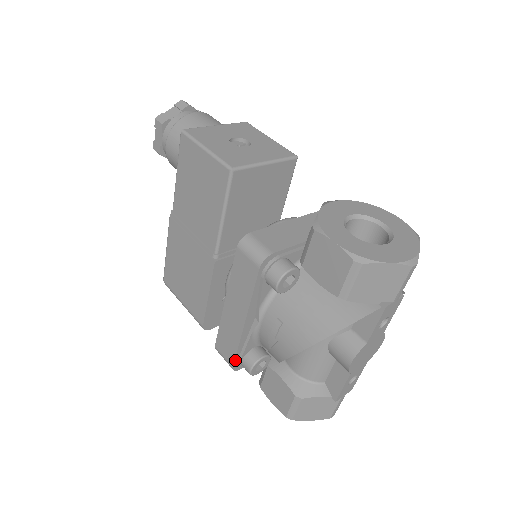
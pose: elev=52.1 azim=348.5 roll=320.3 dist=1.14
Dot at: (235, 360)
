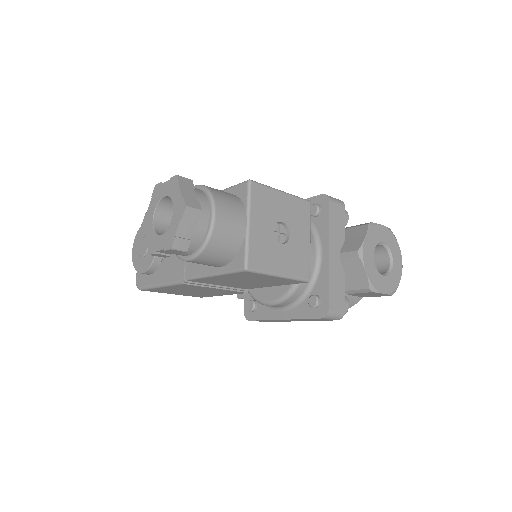
Dot at: occluded
